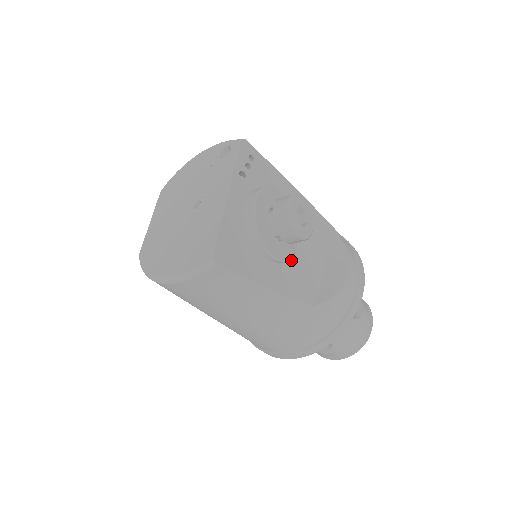
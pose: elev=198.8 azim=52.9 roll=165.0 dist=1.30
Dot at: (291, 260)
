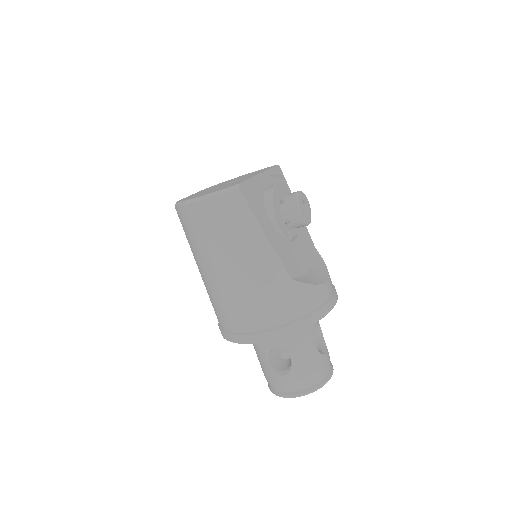
Dot at: (286, 242)
